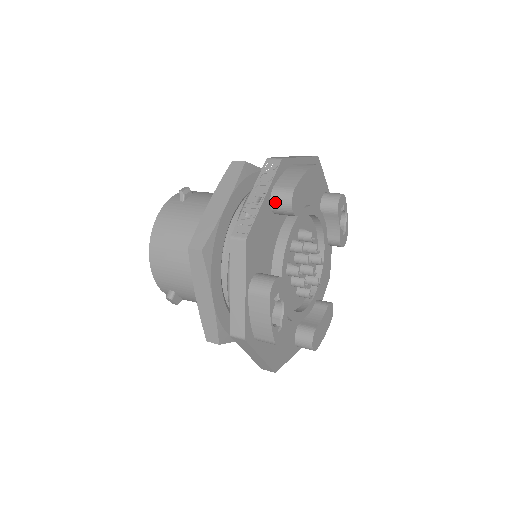
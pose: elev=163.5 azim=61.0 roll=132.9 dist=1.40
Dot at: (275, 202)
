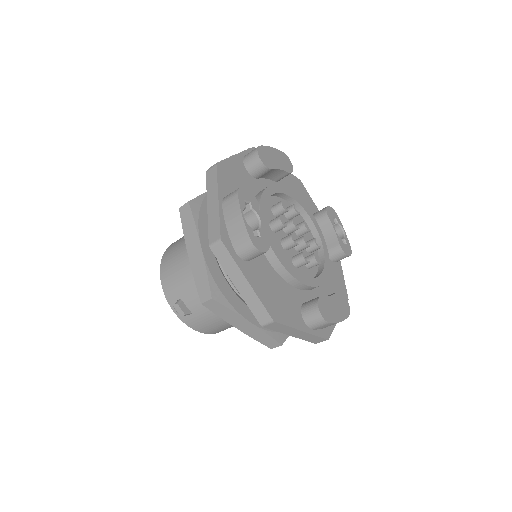
Dot at: (246, 160)
